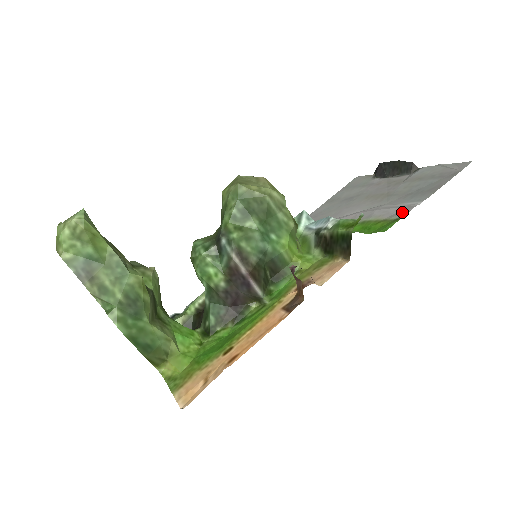
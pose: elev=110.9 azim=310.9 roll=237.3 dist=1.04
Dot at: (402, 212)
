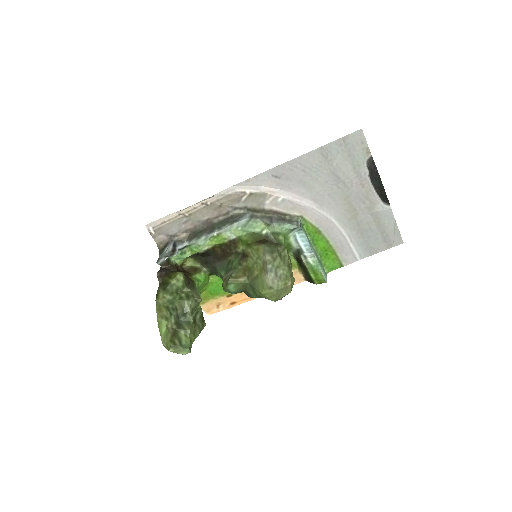
Dot at: (347, 260)
